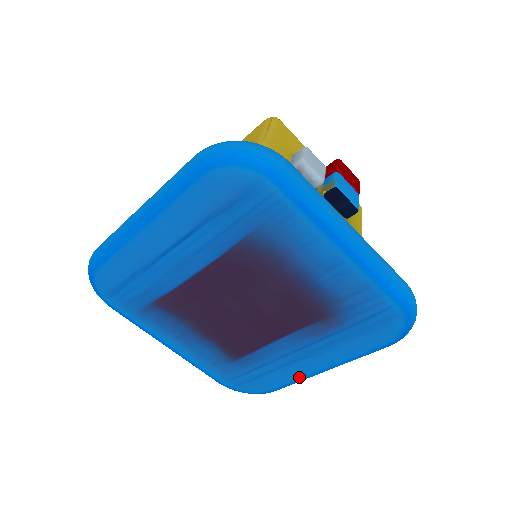
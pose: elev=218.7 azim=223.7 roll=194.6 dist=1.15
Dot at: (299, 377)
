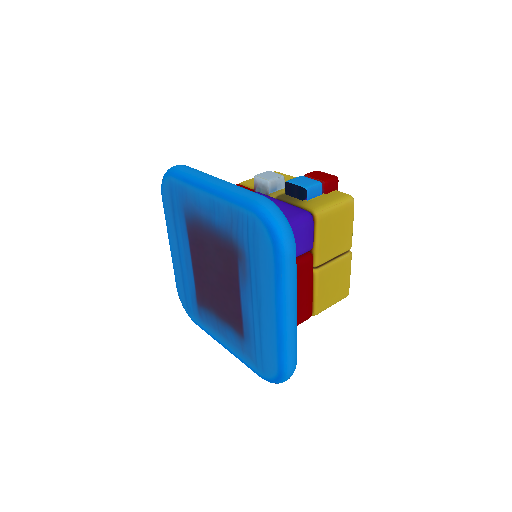
Dot at: (275, 335)
